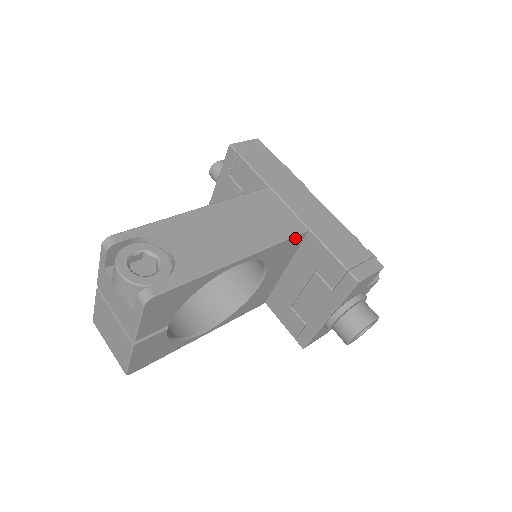
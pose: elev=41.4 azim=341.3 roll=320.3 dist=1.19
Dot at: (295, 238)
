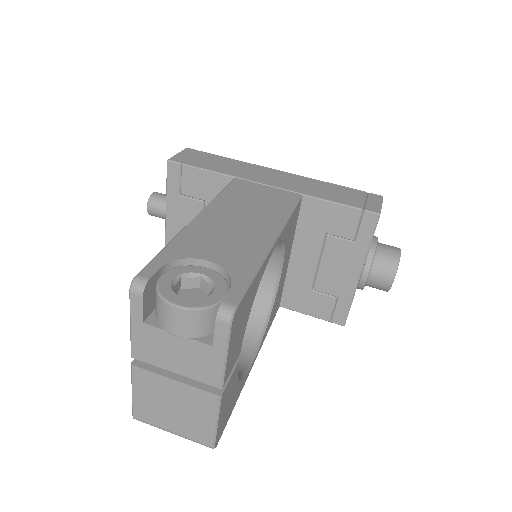
Dot at: (297, 207)
